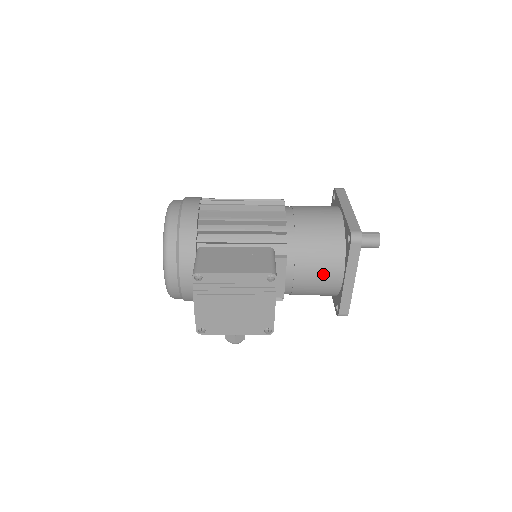
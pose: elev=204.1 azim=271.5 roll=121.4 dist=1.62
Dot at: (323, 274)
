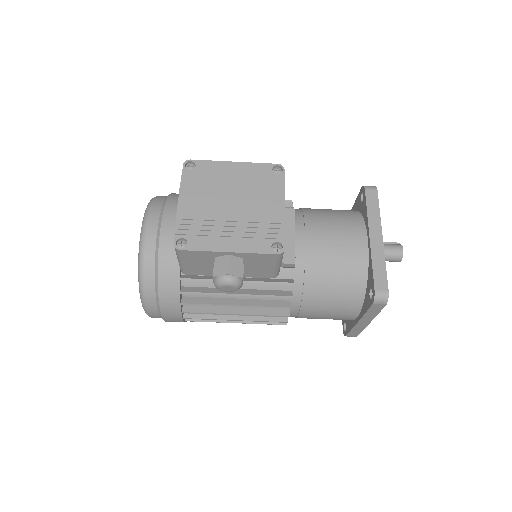
Dot at: (341, 234)
